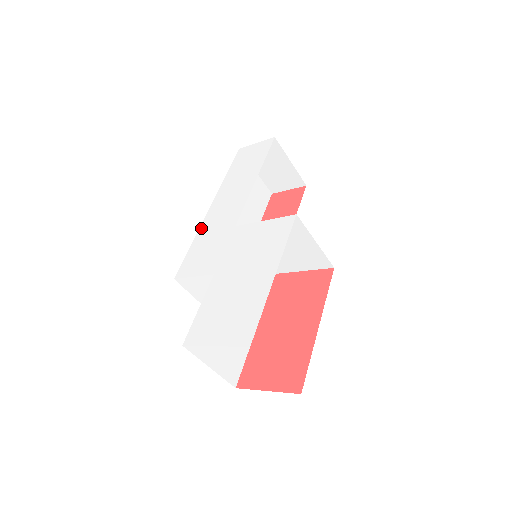
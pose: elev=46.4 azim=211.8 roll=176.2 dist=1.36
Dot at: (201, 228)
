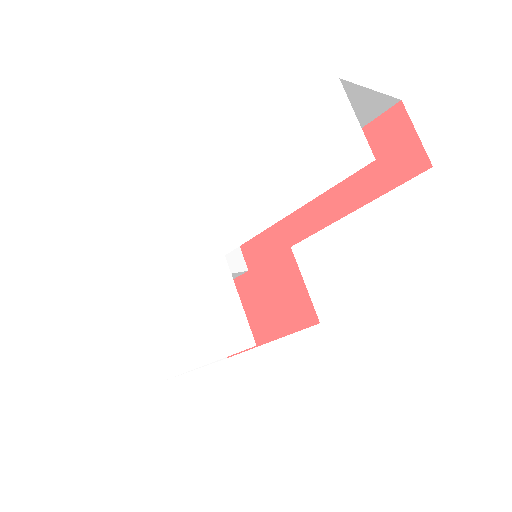
Dot at: (209, 192)
